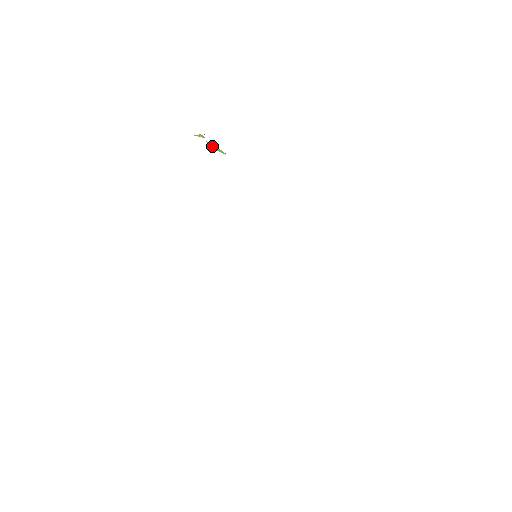
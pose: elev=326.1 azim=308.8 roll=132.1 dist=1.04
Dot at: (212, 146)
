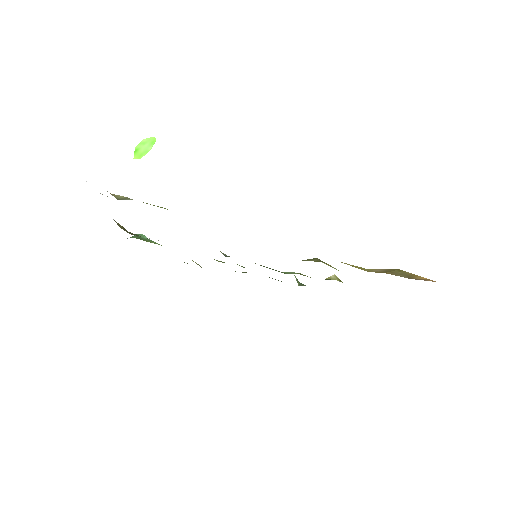
Dot at: (140, 152)
